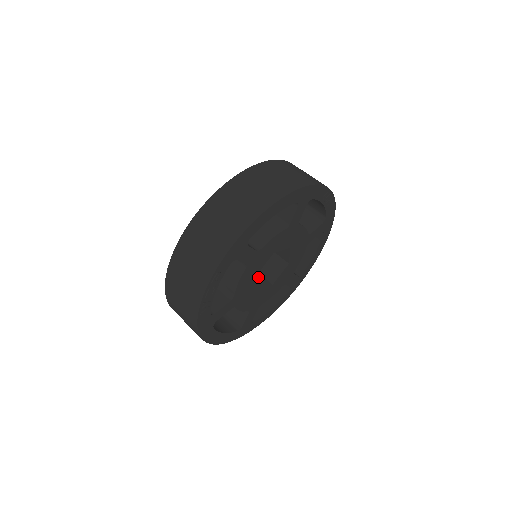
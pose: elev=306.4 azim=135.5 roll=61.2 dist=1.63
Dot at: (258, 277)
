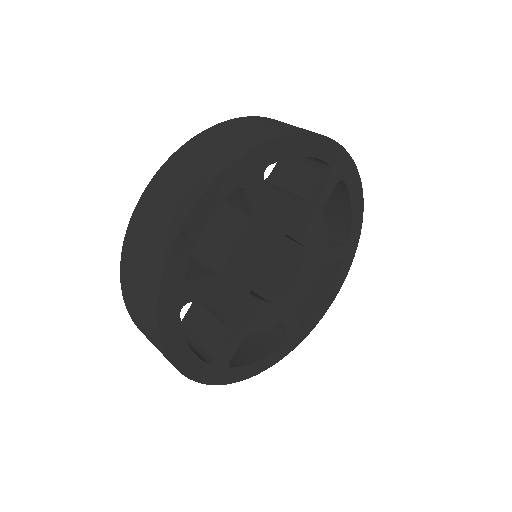
Dot at: (252, 291)
